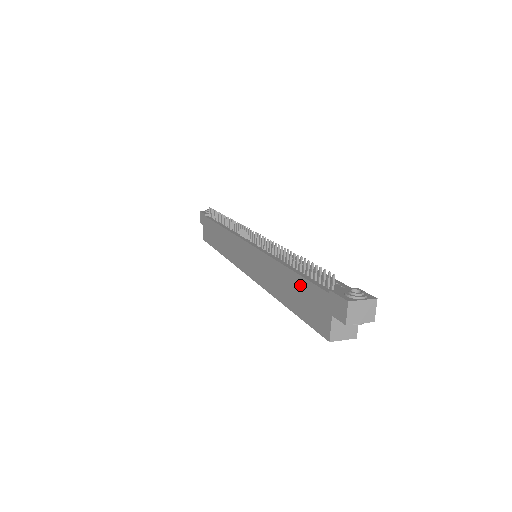
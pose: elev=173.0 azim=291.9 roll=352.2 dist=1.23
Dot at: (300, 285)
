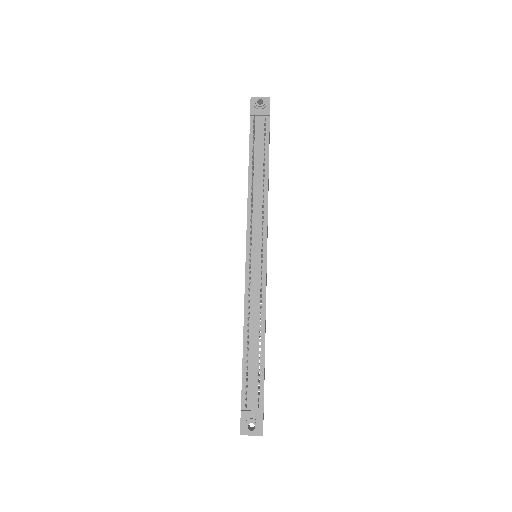
Dot at: (242, 367)
